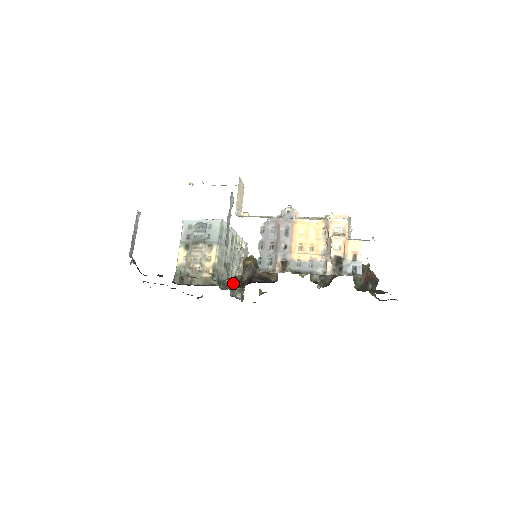
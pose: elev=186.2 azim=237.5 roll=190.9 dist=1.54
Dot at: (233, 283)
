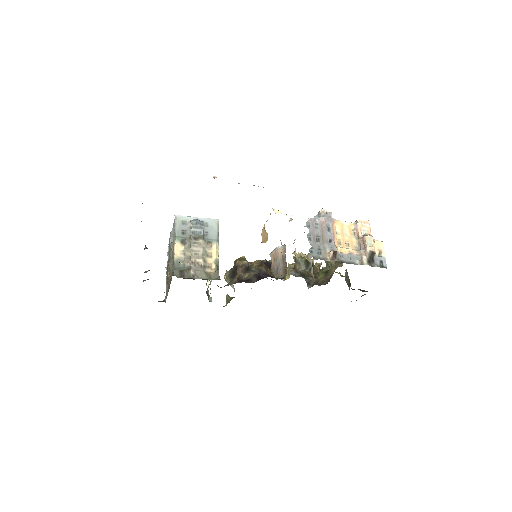
Dot at: occluded
